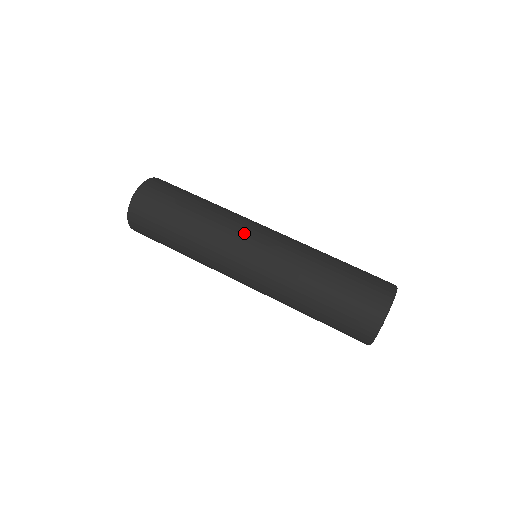
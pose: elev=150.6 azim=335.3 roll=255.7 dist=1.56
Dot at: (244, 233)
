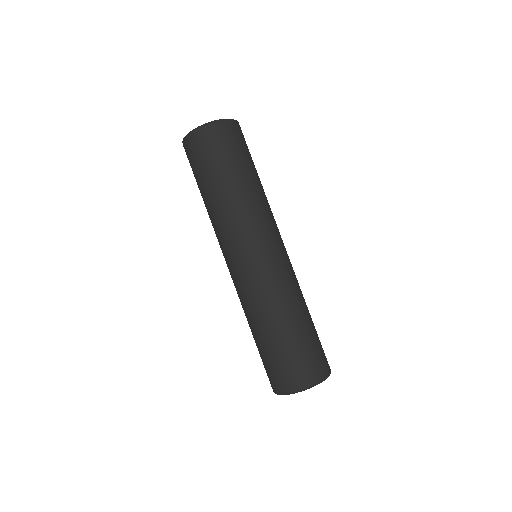
Dot at: (276, 233)
